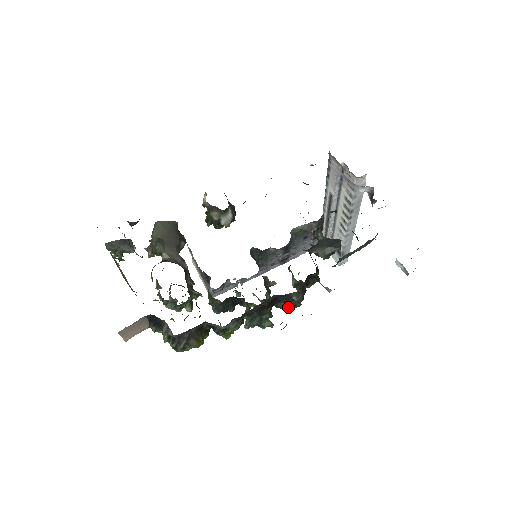
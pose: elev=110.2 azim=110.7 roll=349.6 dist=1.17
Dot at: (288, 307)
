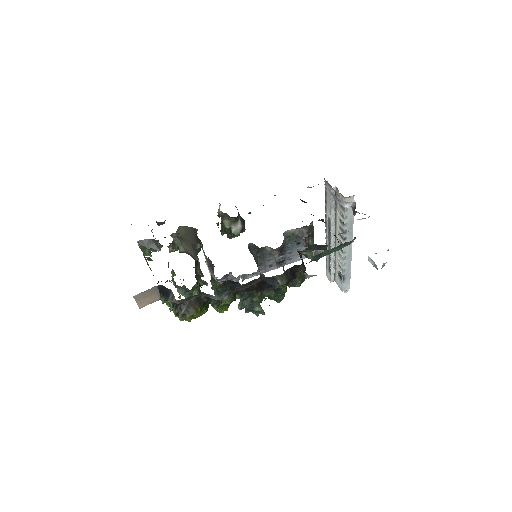
Dot at: (277, 295)
